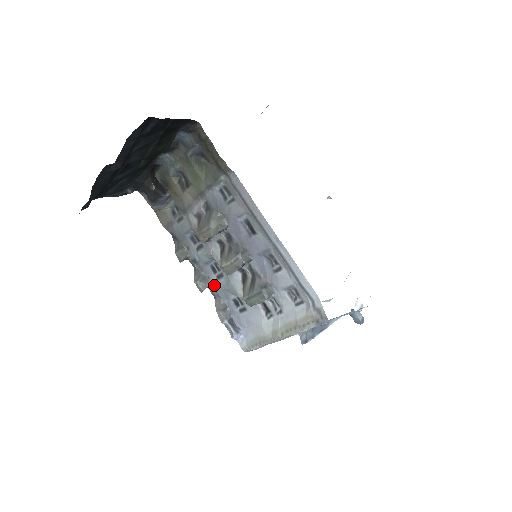
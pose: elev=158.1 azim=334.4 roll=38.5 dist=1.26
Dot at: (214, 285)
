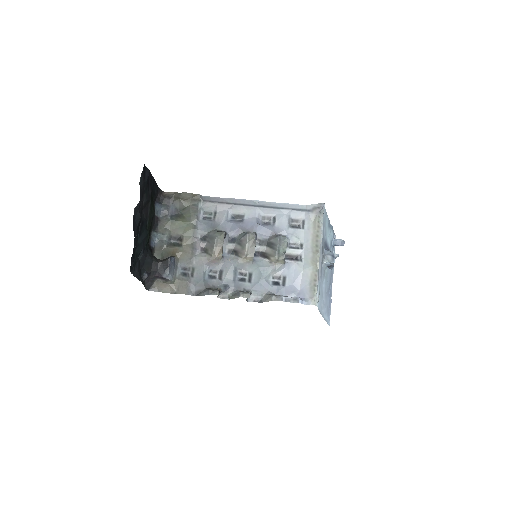
Dot at: (252, 289)
